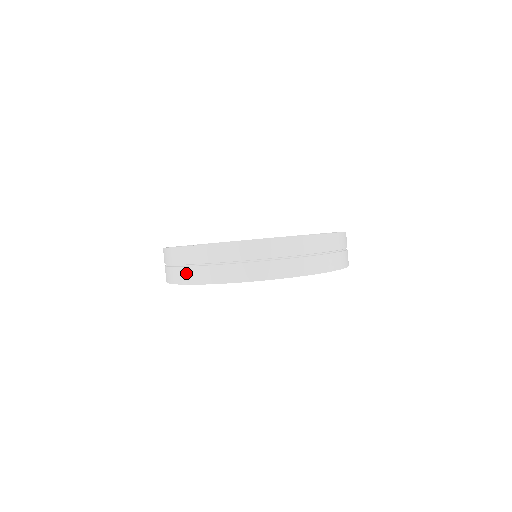
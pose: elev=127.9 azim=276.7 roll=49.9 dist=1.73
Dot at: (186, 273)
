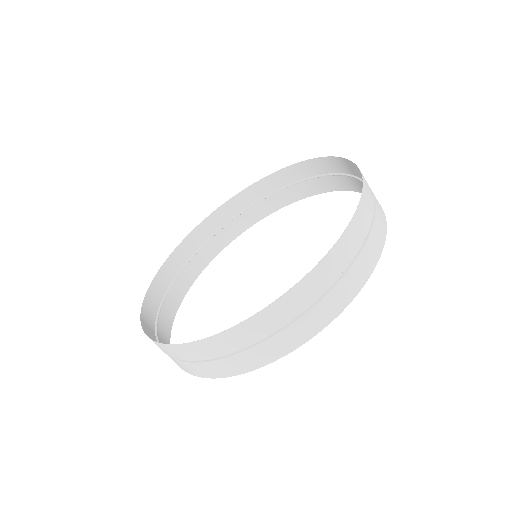
Dot at: (242, 360)
